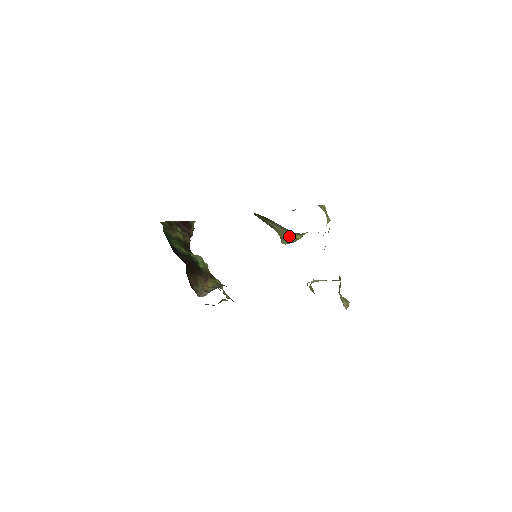
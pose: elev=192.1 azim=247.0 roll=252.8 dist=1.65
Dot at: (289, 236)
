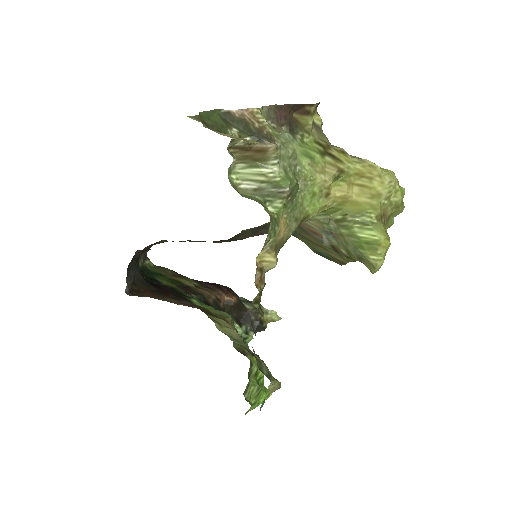
Dot at: (354, 242)
